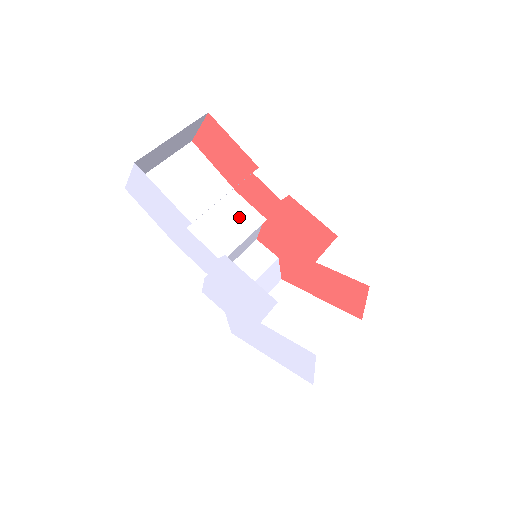
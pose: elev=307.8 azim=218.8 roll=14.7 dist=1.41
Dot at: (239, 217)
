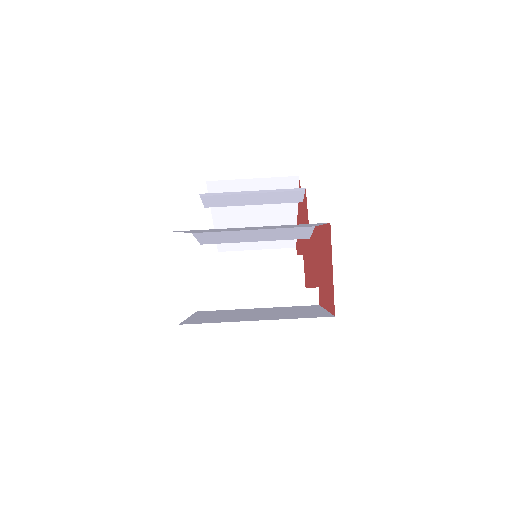
Dot at: (286, 234)
